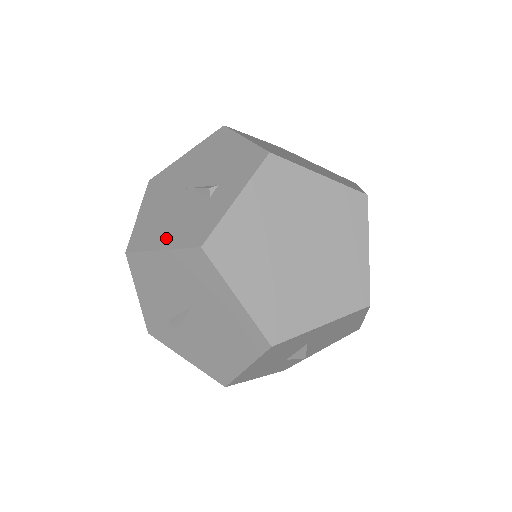
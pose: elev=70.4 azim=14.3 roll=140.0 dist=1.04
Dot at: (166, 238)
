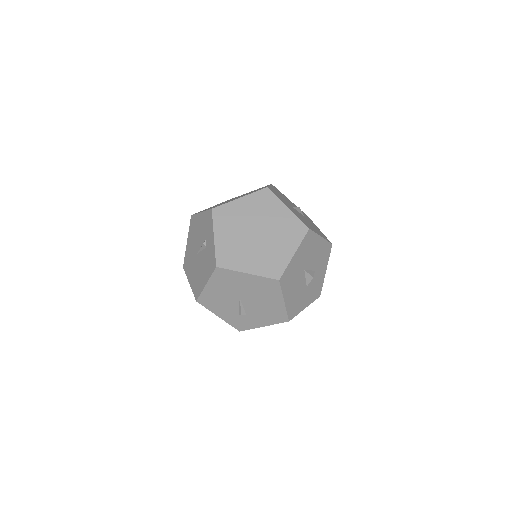
Dot at: (204, 279)
